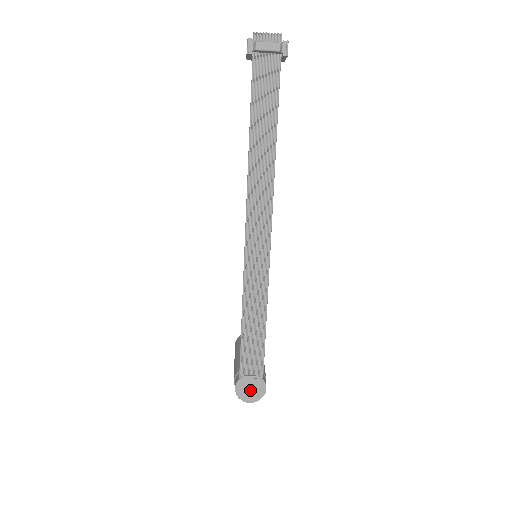
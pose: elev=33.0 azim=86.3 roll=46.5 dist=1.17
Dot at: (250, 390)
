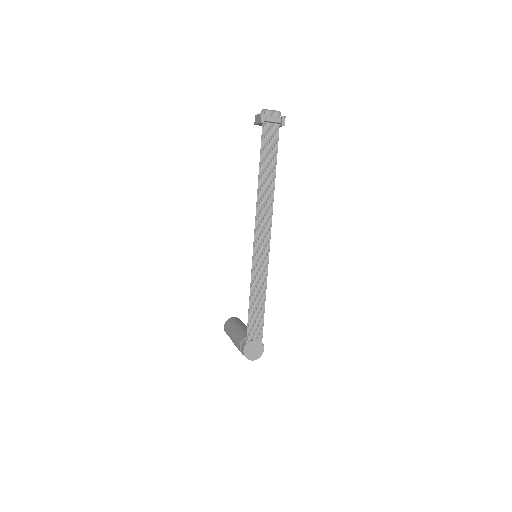
Dot at: (253, 351)
